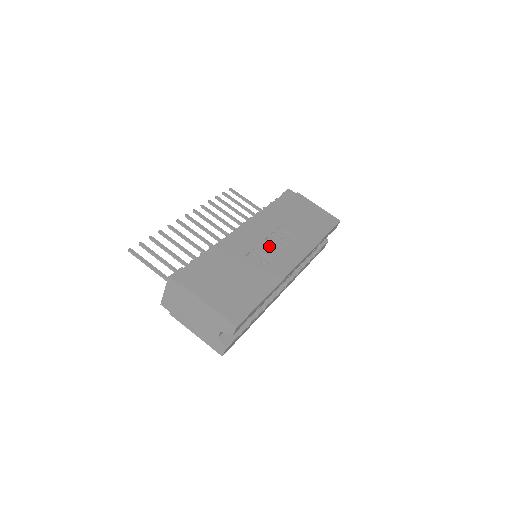
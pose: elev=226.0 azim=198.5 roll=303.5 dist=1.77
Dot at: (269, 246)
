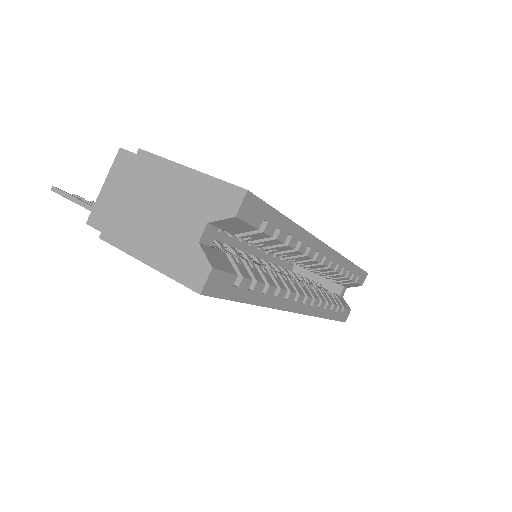
Dot at: occluded
